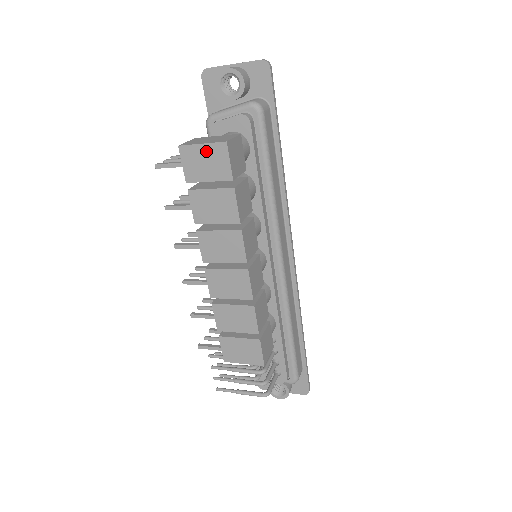
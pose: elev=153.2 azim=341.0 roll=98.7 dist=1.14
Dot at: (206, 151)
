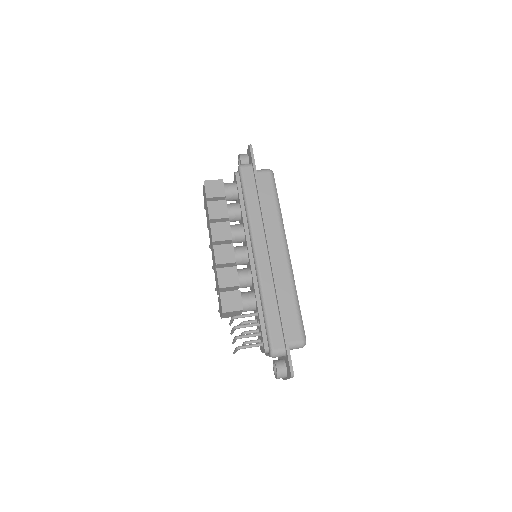
Dot at: occluded
